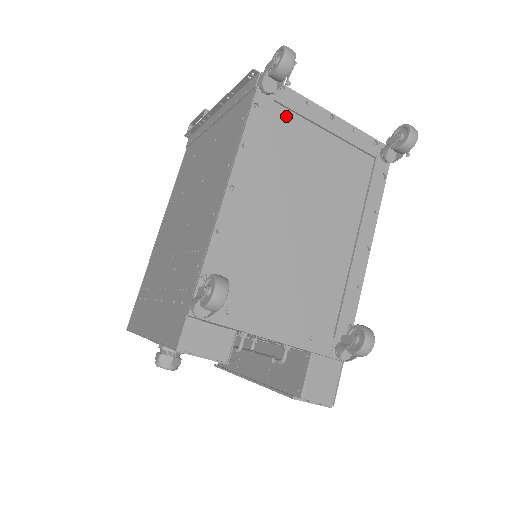
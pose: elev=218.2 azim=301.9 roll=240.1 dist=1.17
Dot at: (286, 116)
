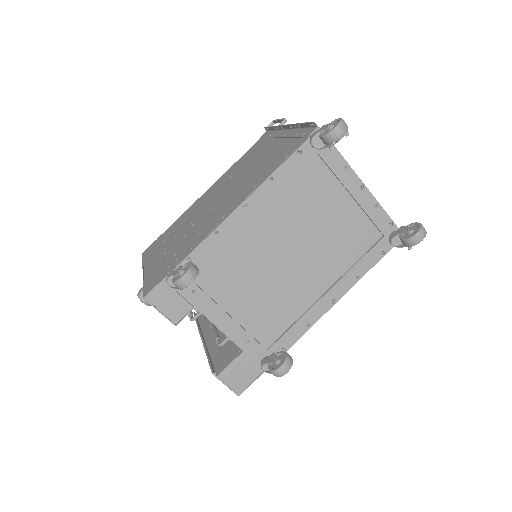
Dot at: (322, 170)
